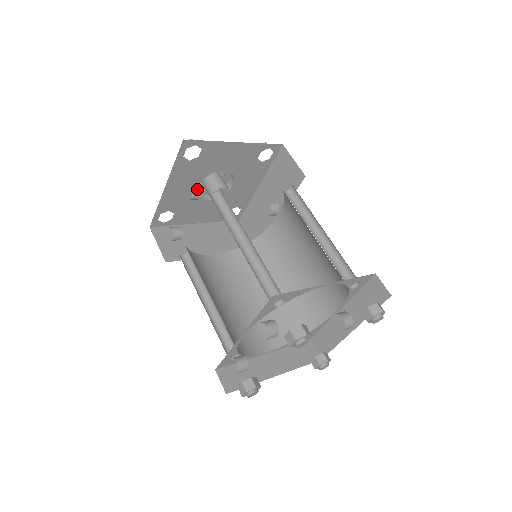
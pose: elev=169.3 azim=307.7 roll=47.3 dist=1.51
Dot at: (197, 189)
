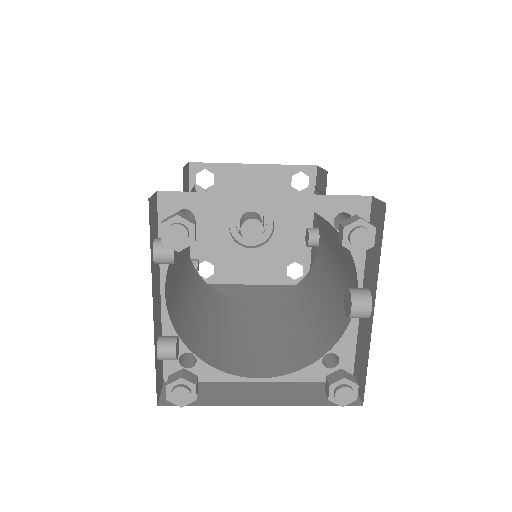
Dot at: occluded
